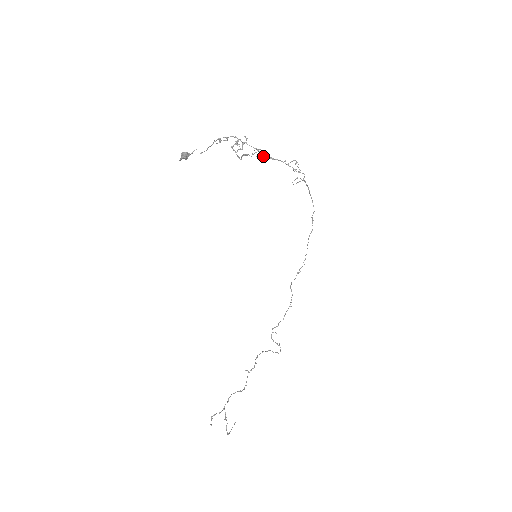
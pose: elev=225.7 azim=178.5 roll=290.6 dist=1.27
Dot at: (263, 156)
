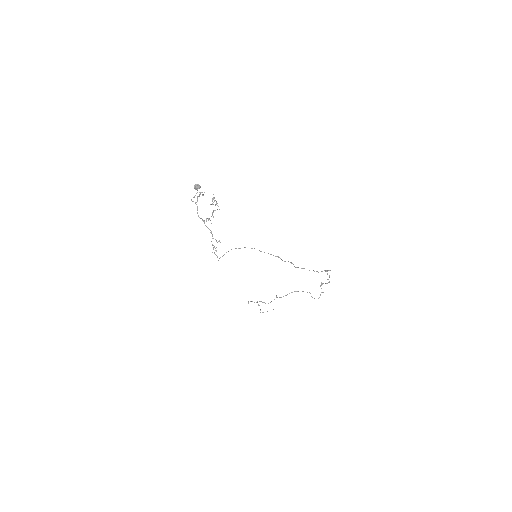
Dot at: occluded
